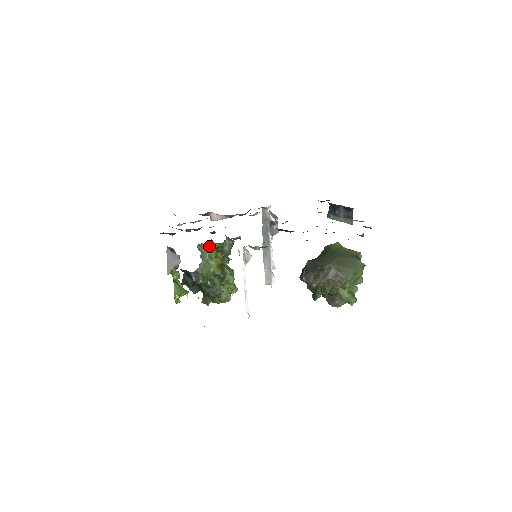
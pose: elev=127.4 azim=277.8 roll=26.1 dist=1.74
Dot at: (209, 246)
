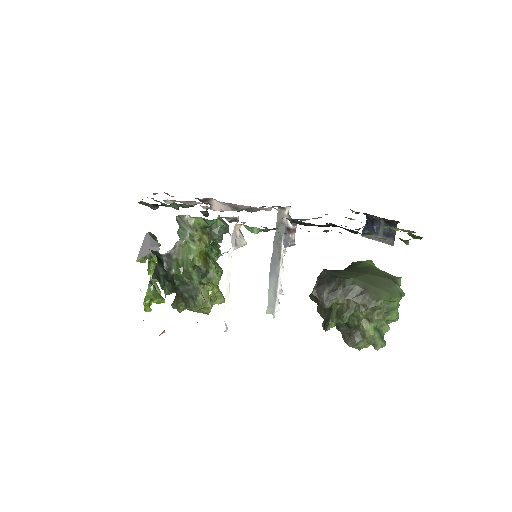
Dot at: (191, 217)
